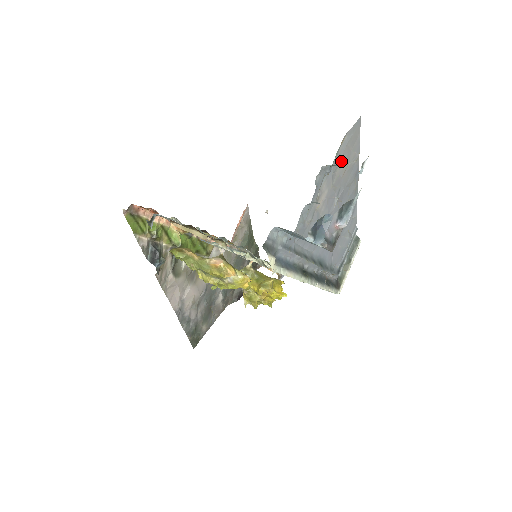
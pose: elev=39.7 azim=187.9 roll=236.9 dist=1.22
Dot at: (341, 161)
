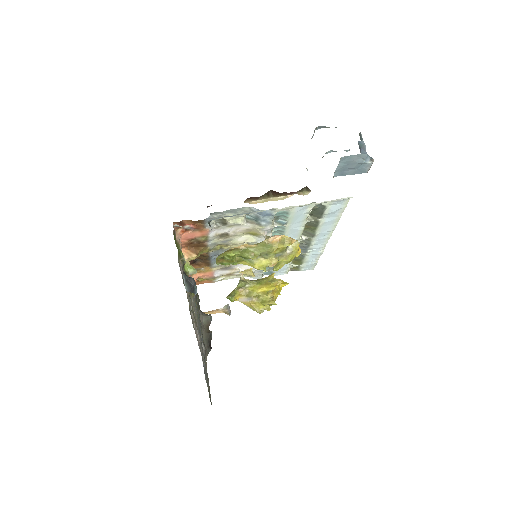
Dot at: occluded
